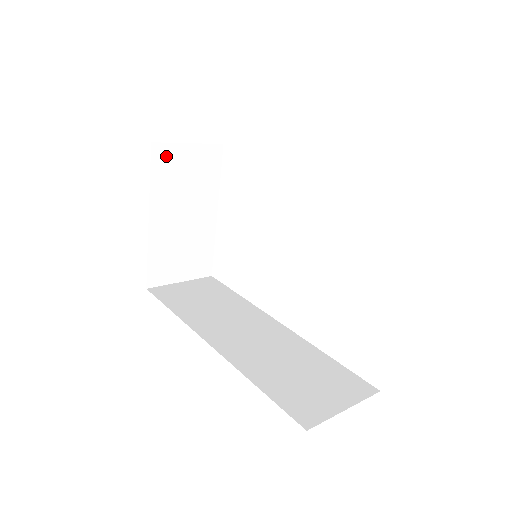
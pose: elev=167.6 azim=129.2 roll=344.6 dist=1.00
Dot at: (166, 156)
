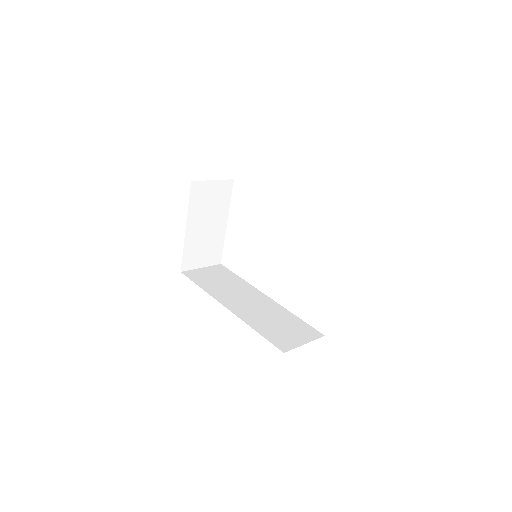
Dot at: (199, 189)
